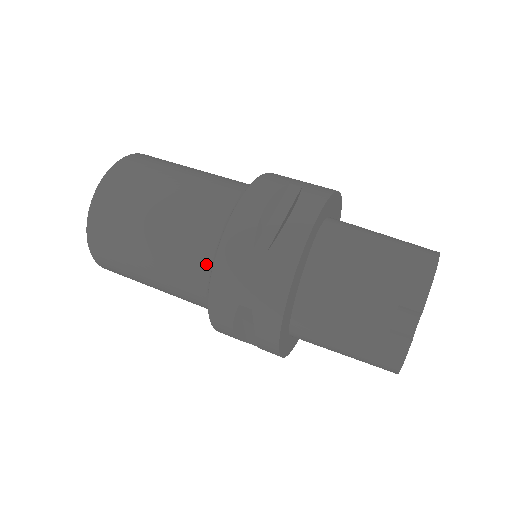
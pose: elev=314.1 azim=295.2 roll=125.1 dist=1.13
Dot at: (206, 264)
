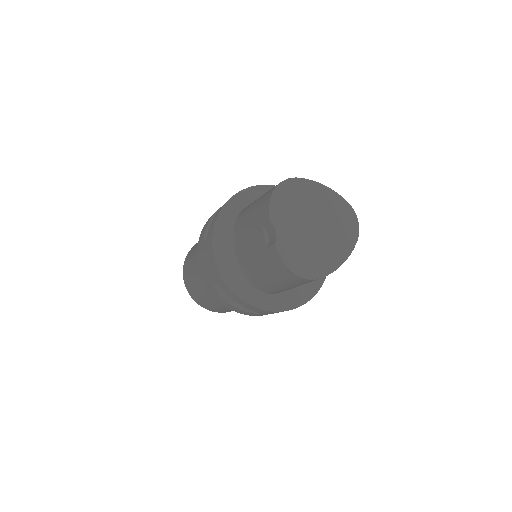
Dot at: occluded
